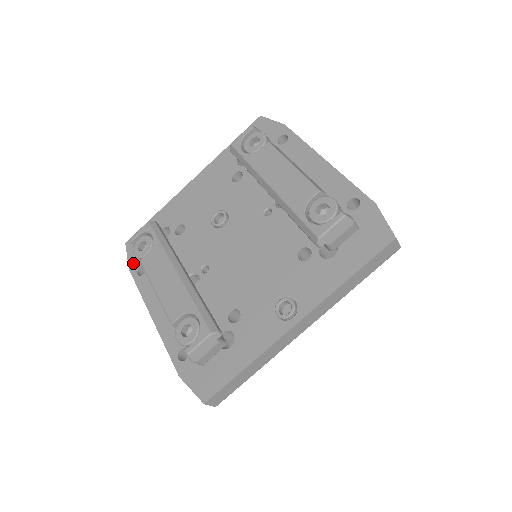
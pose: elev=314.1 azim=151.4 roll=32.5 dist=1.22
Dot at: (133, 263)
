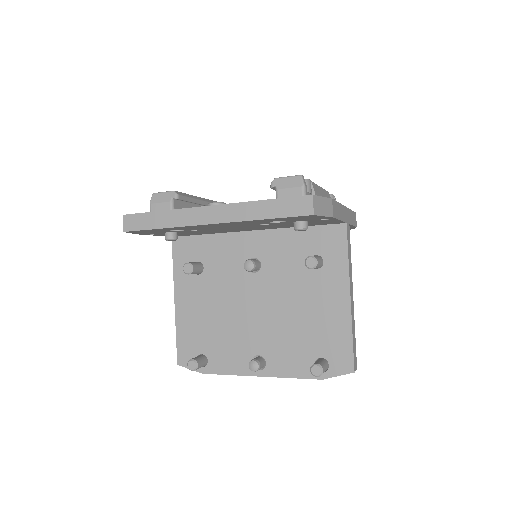
Dot at: occluded
